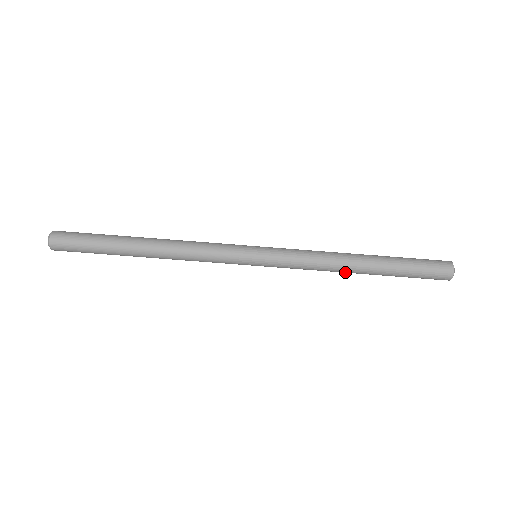
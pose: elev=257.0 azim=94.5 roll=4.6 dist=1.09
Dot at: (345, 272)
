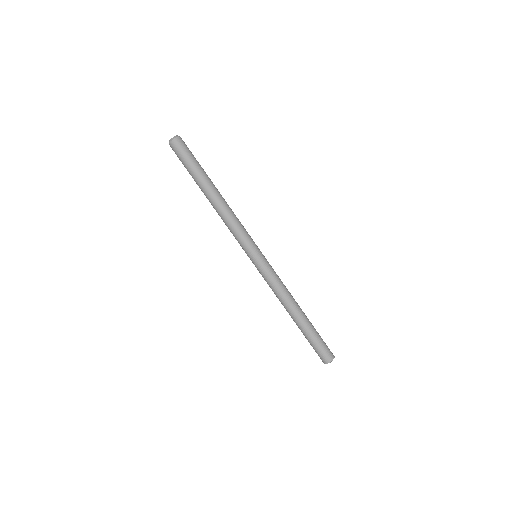
Dot at: (287, 308)
